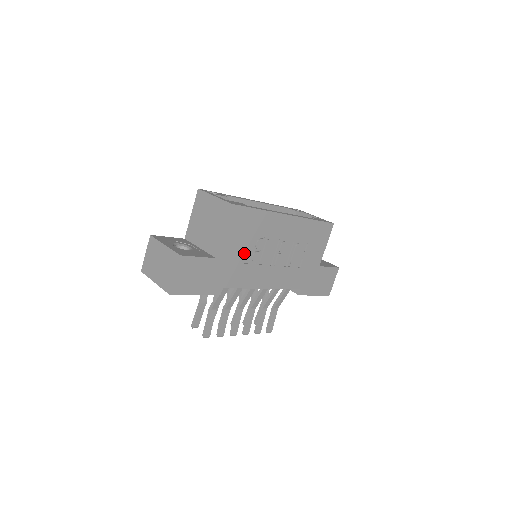
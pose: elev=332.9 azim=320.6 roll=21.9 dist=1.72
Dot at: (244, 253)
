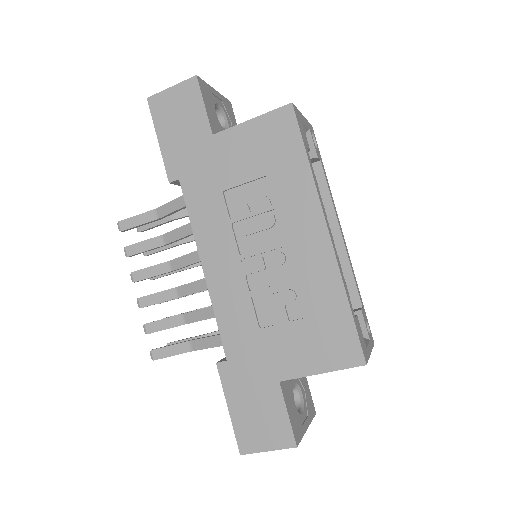
Dot at: (237, 182)
